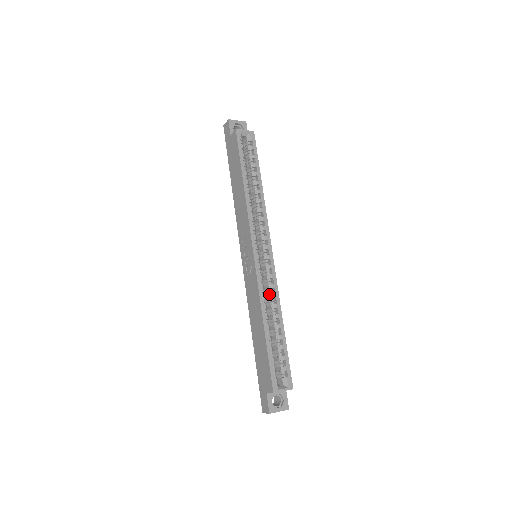
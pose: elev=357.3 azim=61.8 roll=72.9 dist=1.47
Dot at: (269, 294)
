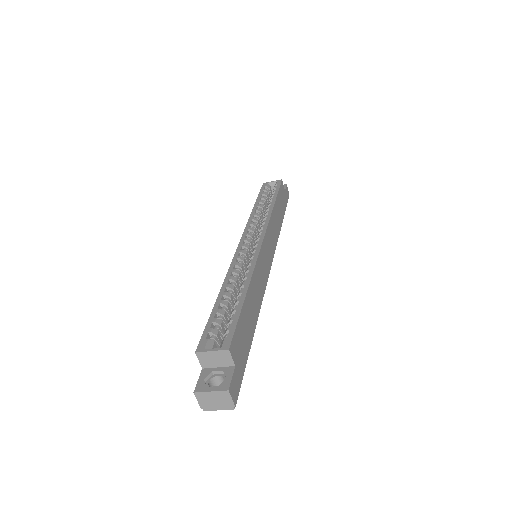
Dot at: (247, 272)
